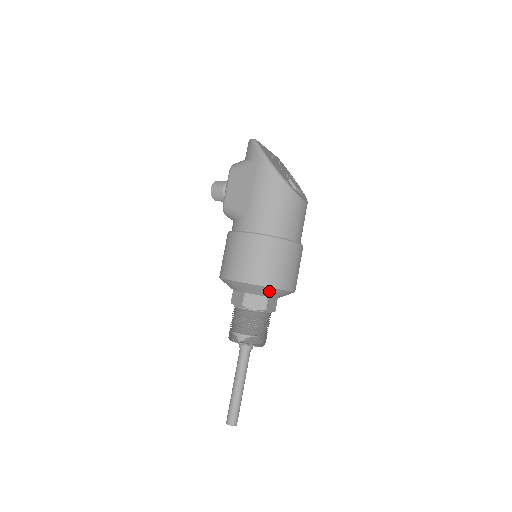
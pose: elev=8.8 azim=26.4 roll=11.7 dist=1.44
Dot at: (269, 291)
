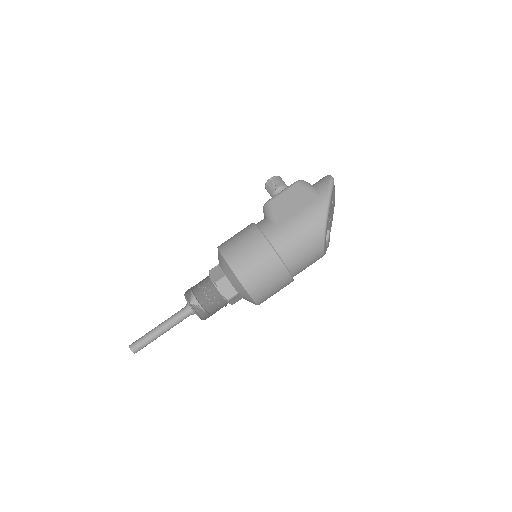
Dot at: (243, 291)
